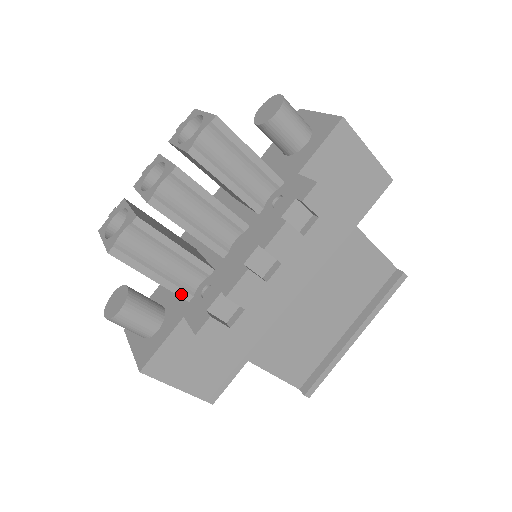
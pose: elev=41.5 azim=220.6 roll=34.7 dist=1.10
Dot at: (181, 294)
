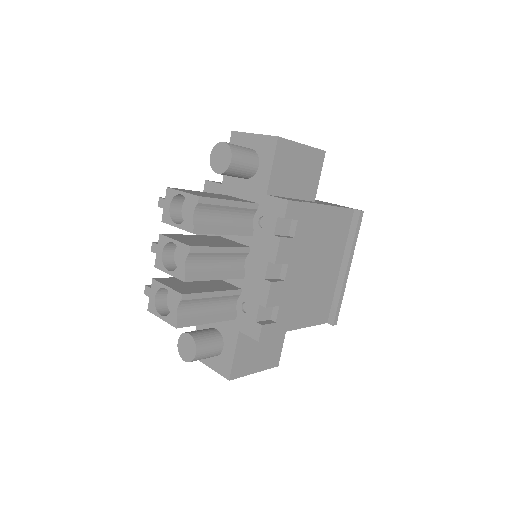
Dot at: (229, 318)
